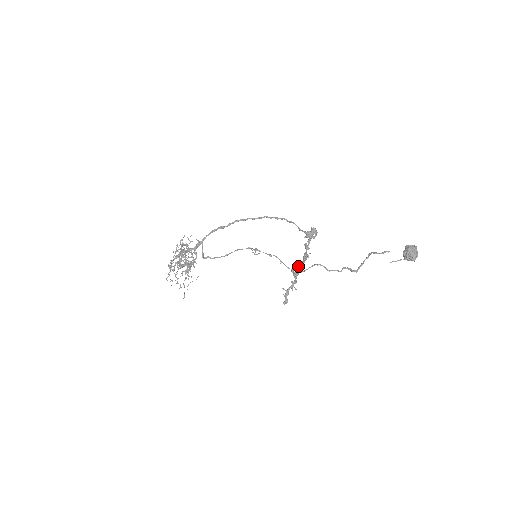
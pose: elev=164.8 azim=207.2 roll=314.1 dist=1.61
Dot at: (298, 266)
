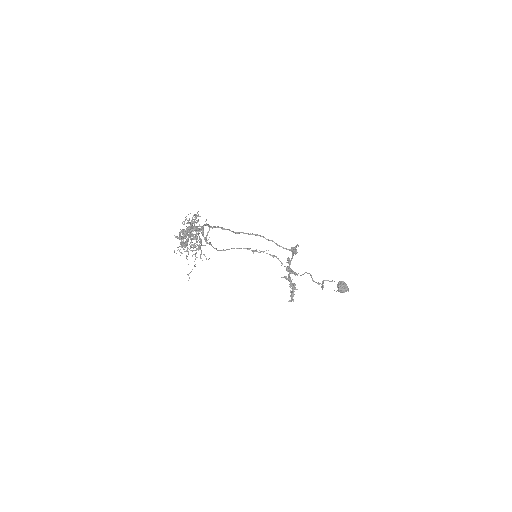
Dot at: (290, 273)
